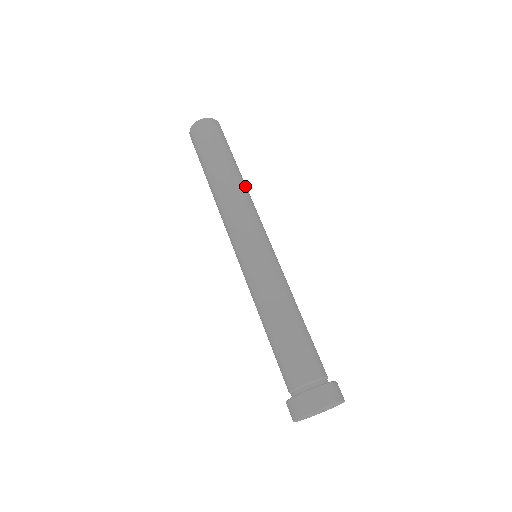
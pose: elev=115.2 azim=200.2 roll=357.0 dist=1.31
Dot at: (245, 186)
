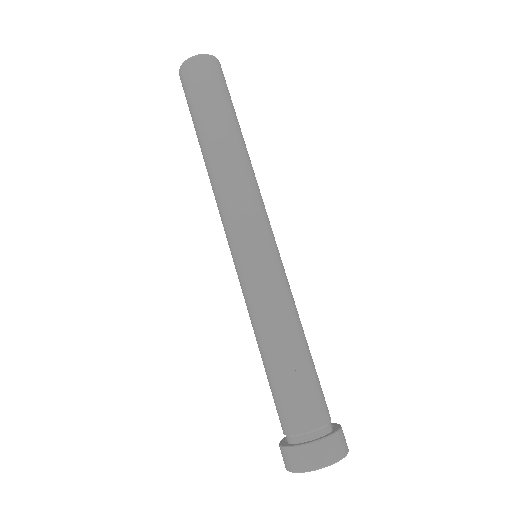
Dot at: (238, 158)
